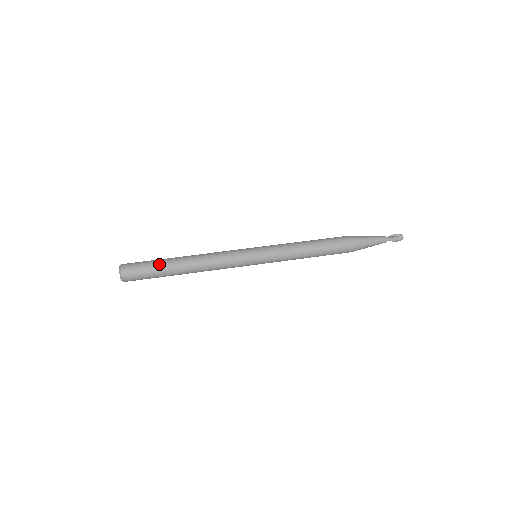
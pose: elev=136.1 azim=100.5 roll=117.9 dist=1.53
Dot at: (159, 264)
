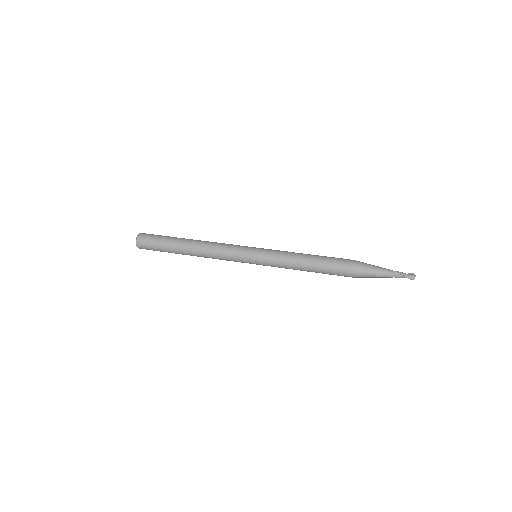
Dot at: (172, 237)
